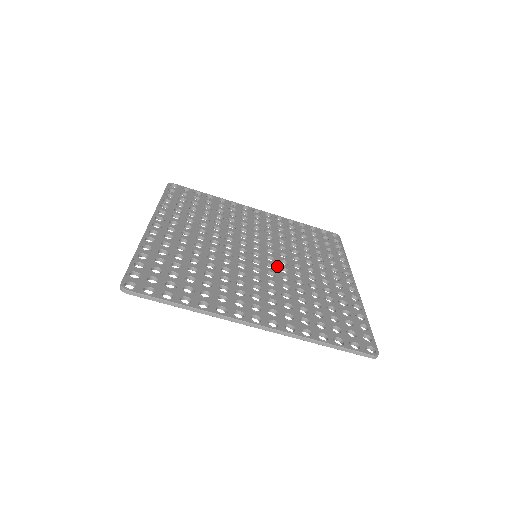
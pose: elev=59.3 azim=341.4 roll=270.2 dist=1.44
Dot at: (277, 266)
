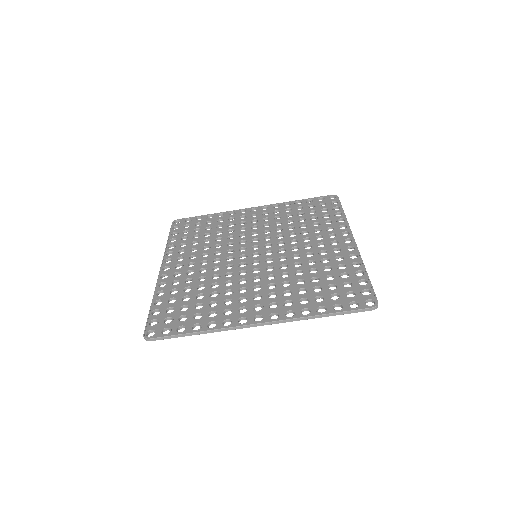
Dot at: (275, 257)
